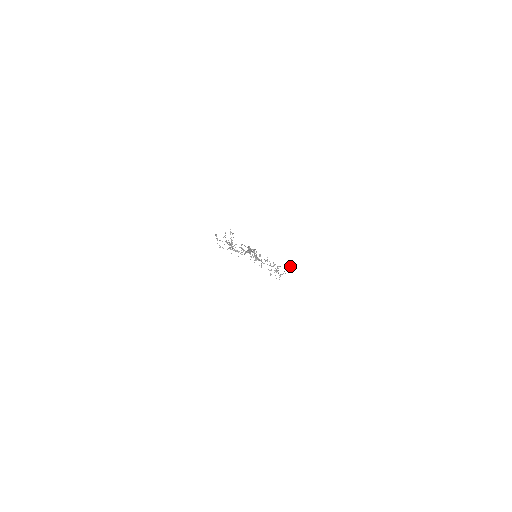
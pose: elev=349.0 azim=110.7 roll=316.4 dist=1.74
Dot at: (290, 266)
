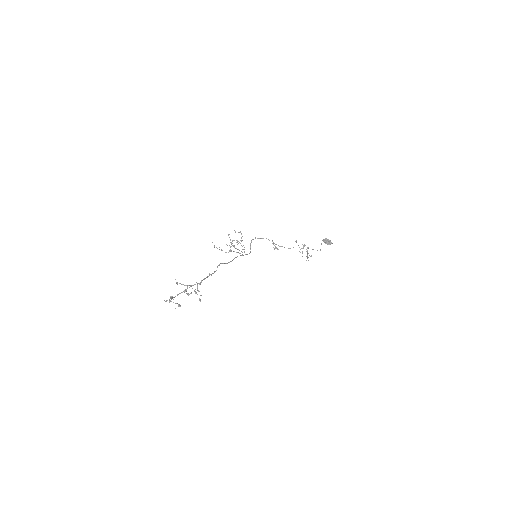
Dot at: (330, 241)
